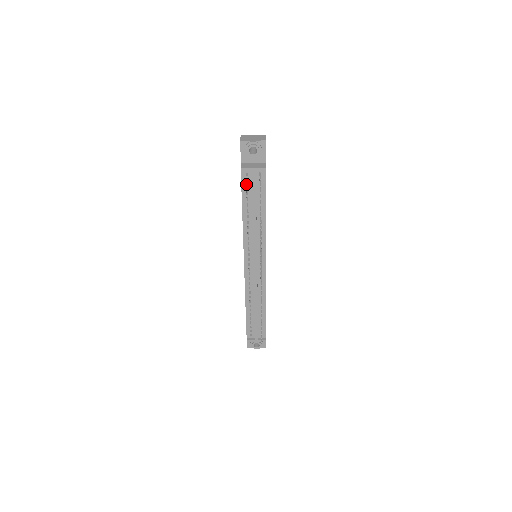
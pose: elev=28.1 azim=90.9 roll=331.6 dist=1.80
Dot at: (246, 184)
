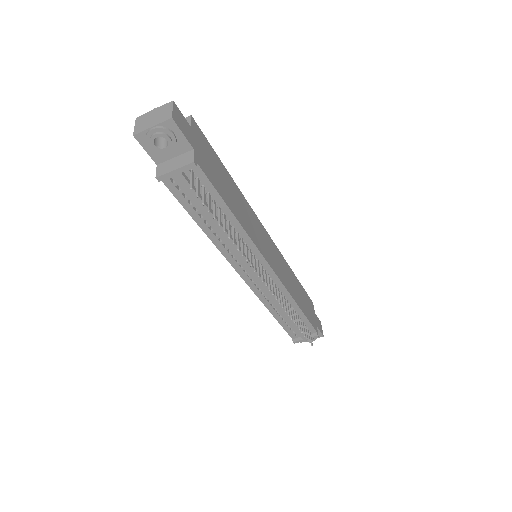
Dot at: (180, 192)
